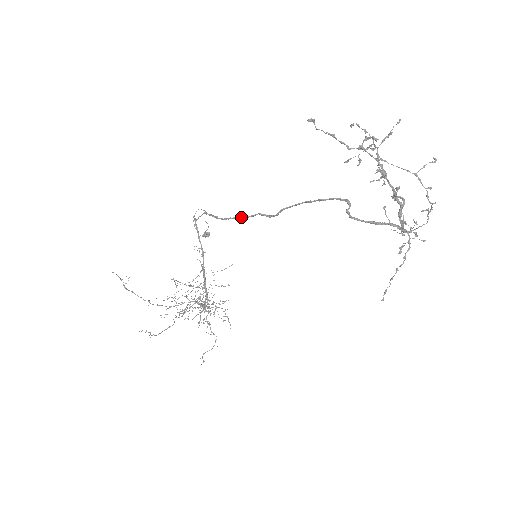
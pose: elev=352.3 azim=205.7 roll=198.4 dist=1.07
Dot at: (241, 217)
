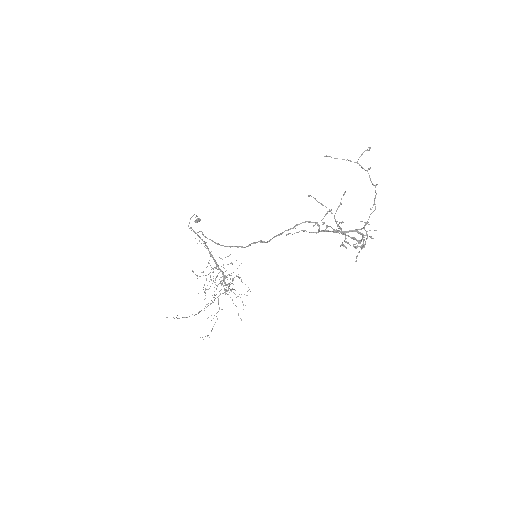
Dot at: occluded
